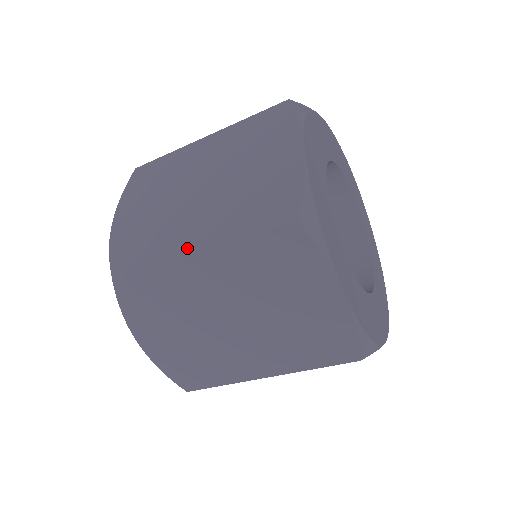
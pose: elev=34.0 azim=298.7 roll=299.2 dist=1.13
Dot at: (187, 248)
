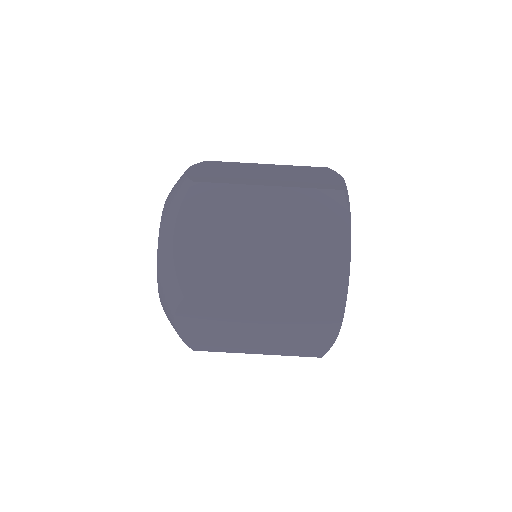
Dot at: occluded
